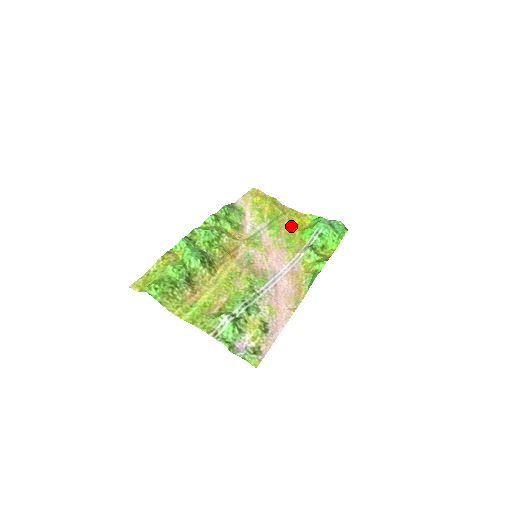
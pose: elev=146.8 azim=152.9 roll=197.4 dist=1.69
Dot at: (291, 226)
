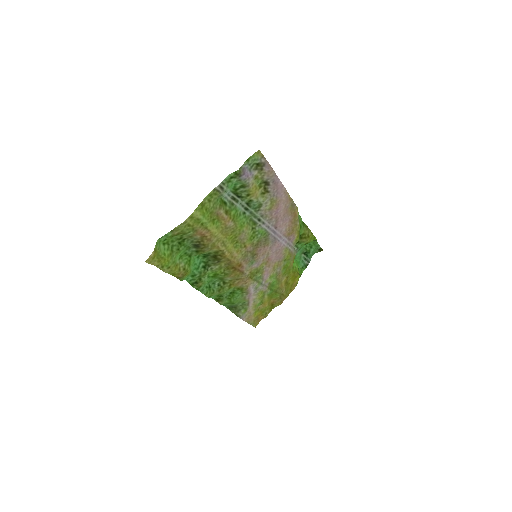
Dot at: (287, 280)
